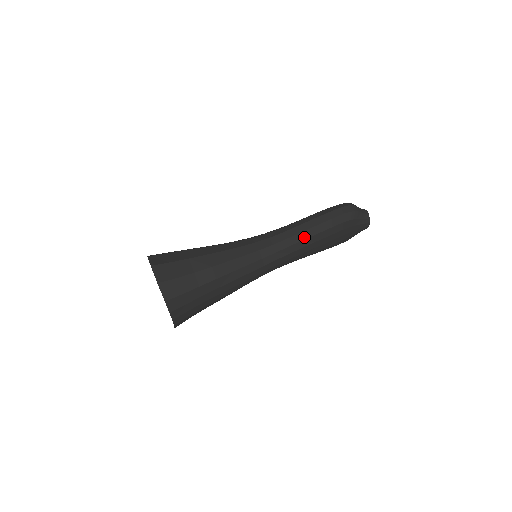
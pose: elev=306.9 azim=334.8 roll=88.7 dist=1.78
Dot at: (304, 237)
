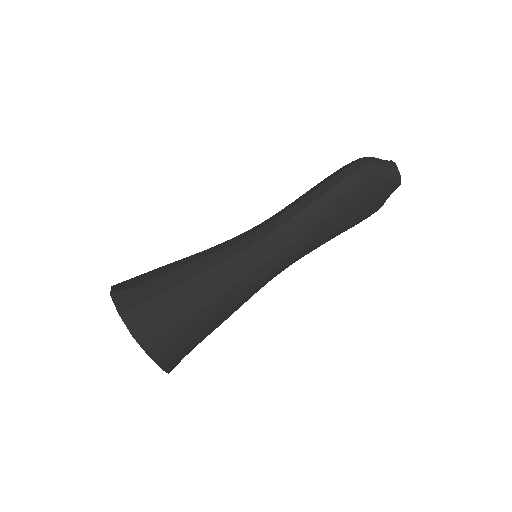
Dot at: (310, 213)
